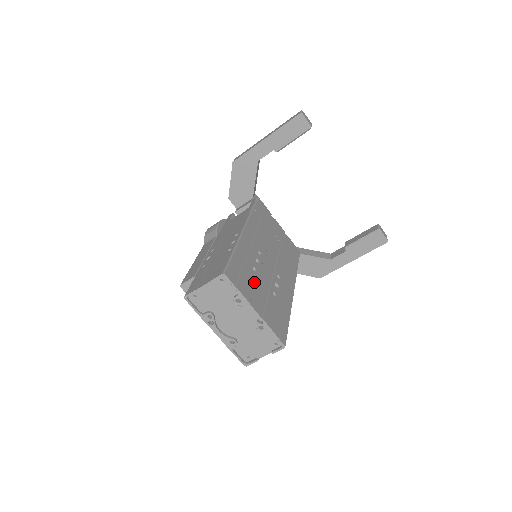
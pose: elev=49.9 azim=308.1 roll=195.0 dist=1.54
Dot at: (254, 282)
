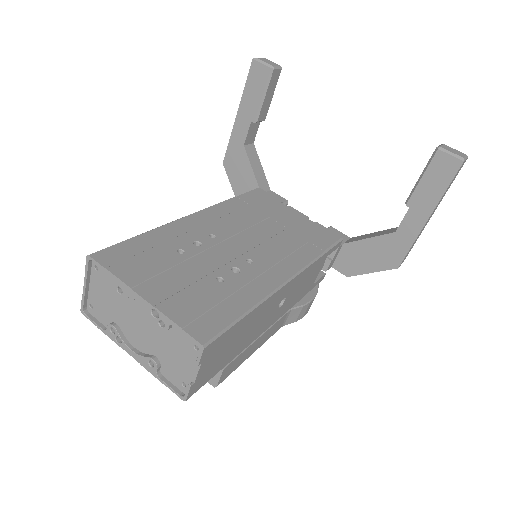
Dot at: (167, 265)
